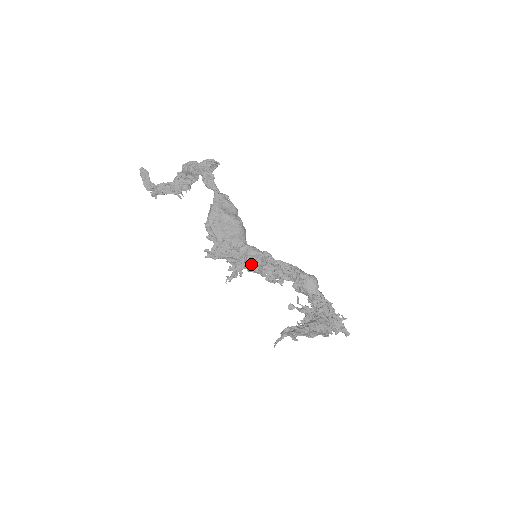
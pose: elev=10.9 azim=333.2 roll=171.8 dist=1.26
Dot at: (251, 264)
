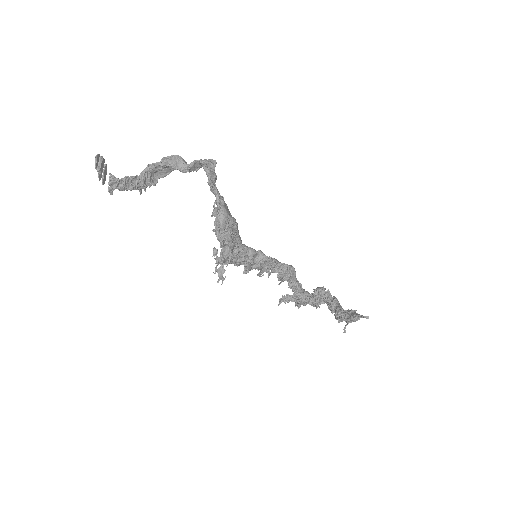
Dot at: (252, 264)
